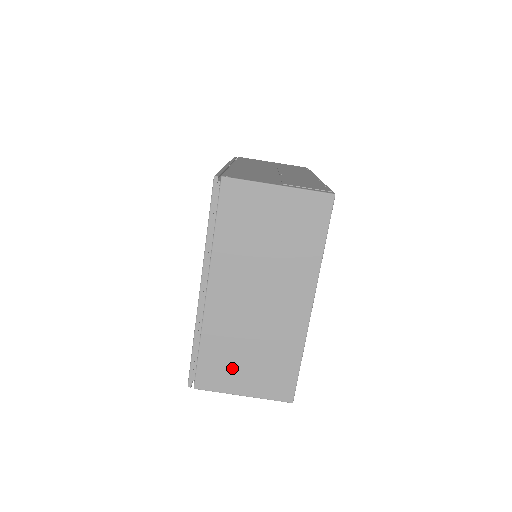
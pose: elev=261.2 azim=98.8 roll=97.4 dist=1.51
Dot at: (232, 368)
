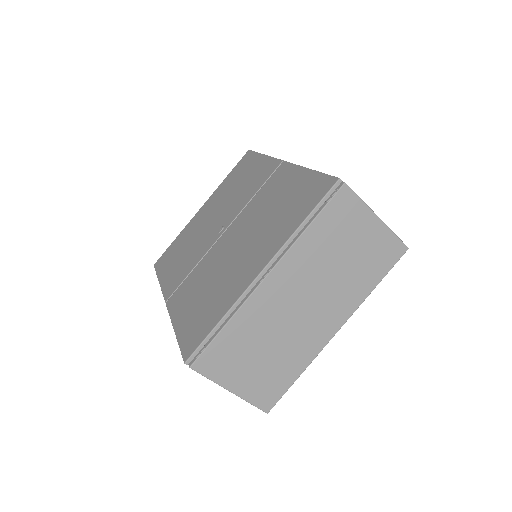
Dot at: (239, 361)
